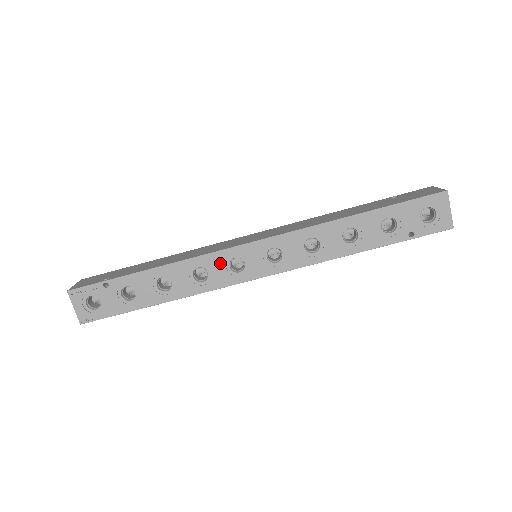
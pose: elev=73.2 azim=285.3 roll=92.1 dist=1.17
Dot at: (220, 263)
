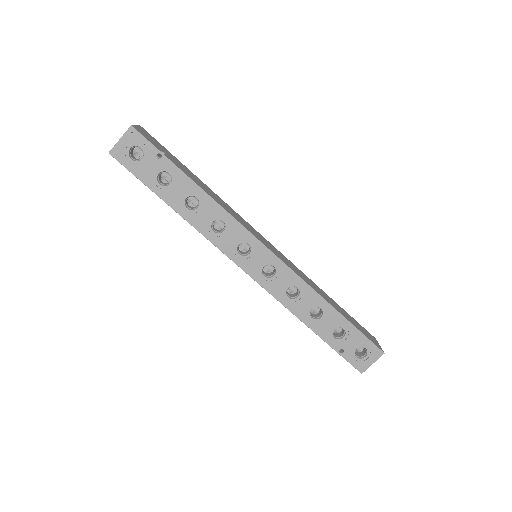
Dot at: (238, 236)
